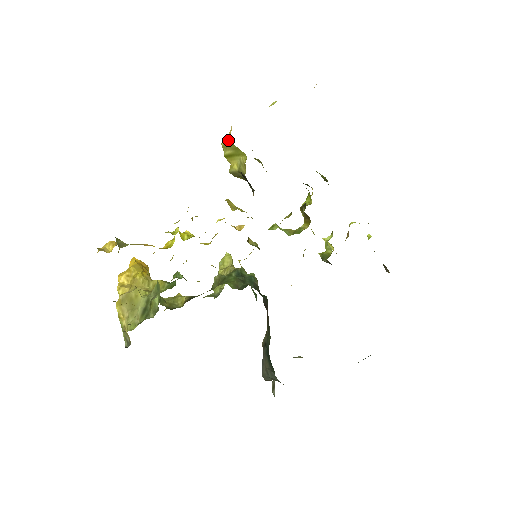
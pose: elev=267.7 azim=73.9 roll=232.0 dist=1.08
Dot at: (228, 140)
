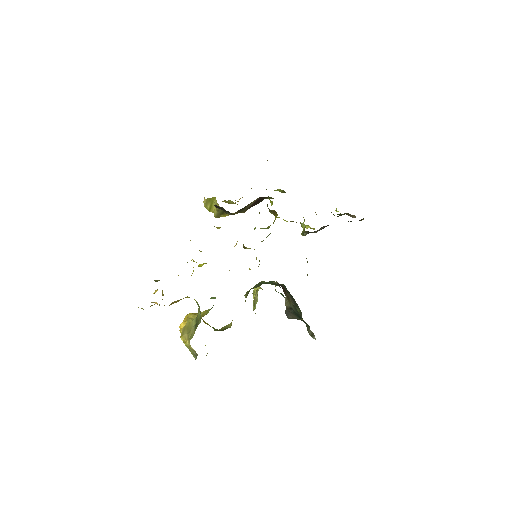
Dot at: (205, 200)
